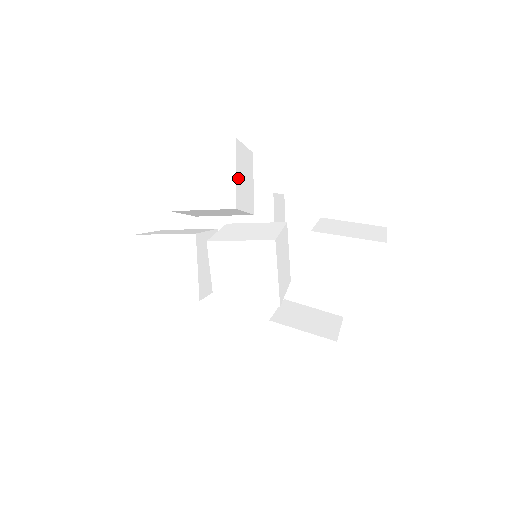
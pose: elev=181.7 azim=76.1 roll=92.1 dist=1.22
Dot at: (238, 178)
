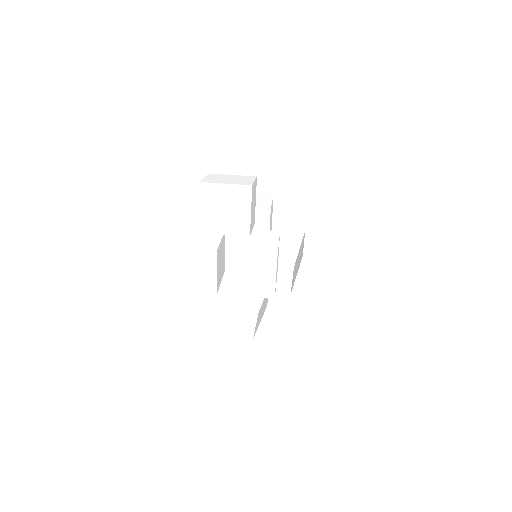
Dot at: (251, 213)
